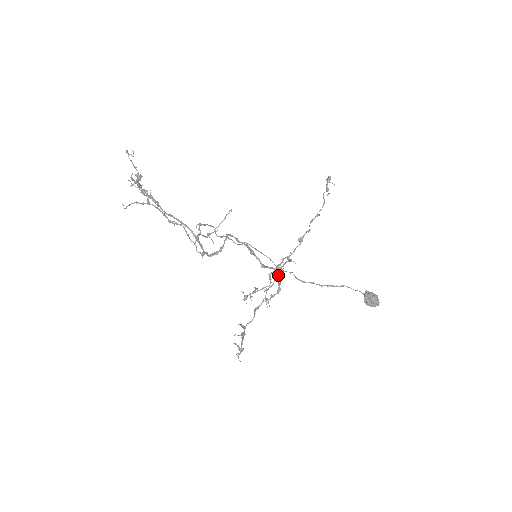
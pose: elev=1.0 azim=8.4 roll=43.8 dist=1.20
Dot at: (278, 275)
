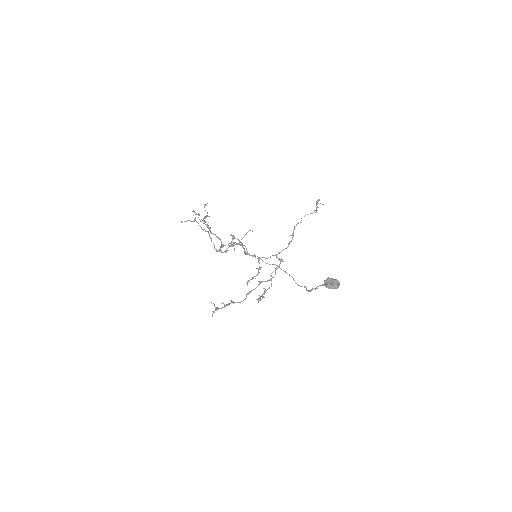
Dot at: (275, 274)
